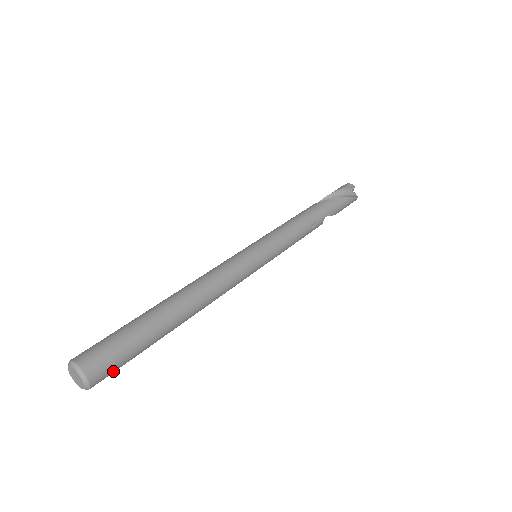
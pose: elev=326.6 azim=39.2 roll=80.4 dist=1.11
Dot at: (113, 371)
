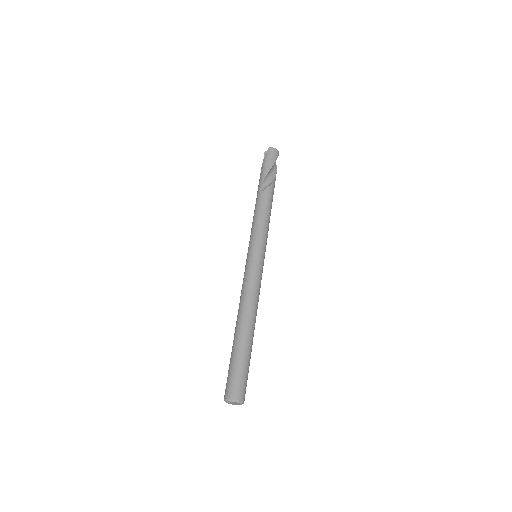
Dot at: occluded
